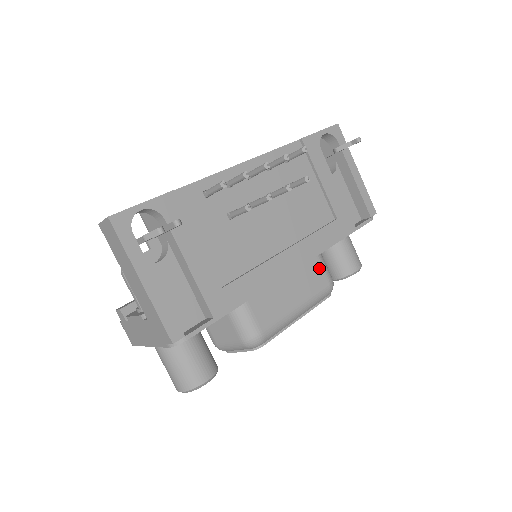
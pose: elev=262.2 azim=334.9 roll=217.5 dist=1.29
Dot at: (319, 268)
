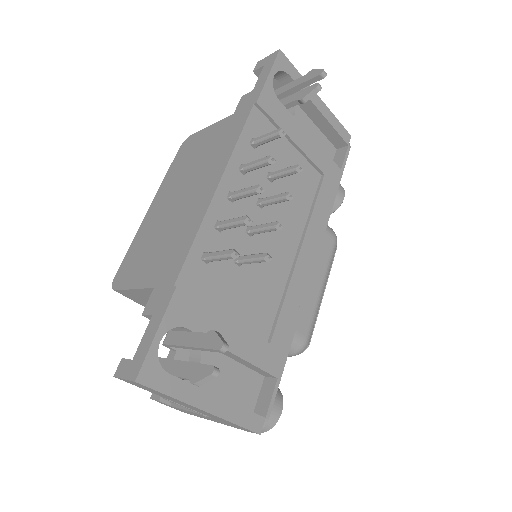
Dot at: occluded
